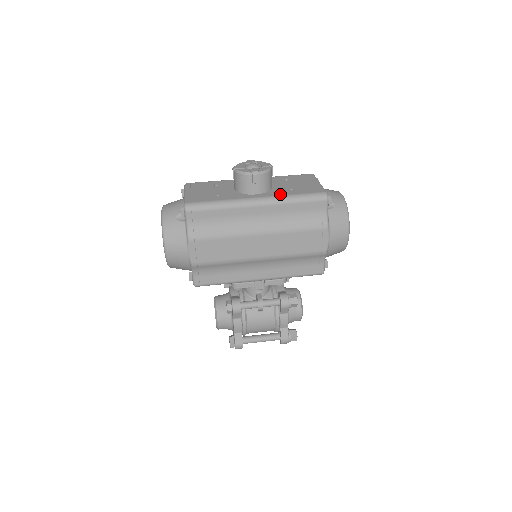
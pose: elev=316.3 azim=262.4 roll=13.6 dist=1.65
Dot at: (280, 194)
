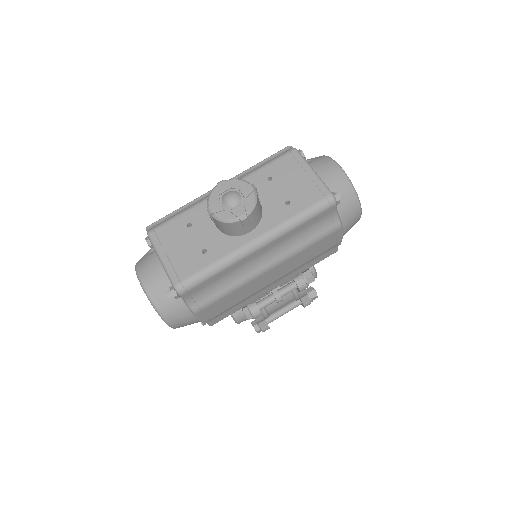
Dot at: (279, 221)
